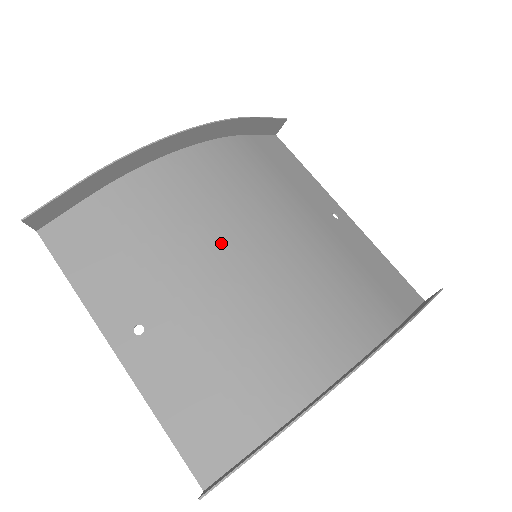
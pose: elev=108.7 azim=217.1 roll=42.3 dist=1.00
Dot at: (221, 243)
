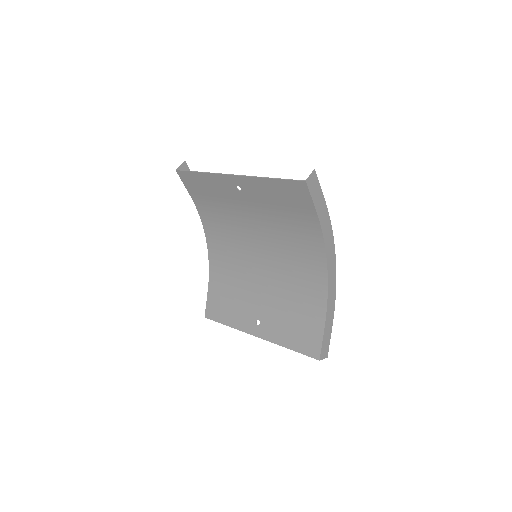
Dot at: (248, 236)
